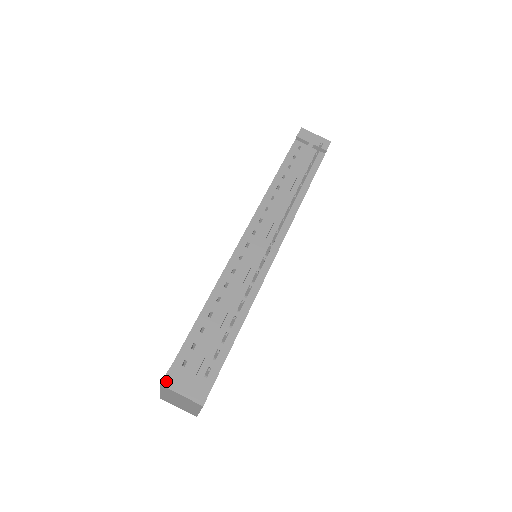
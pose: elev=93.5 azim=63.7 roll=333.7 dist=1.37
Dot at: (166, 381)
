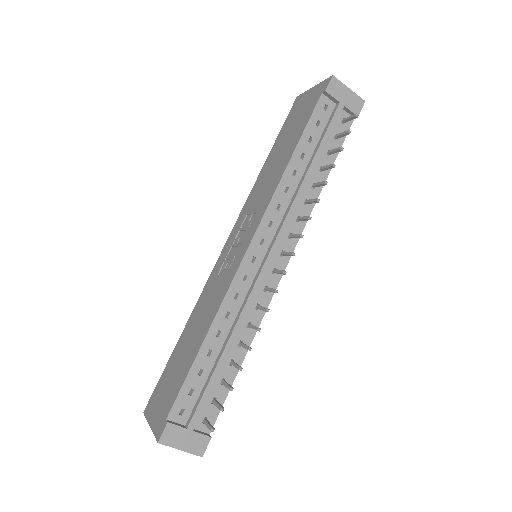
Dot at: (164, 438)
